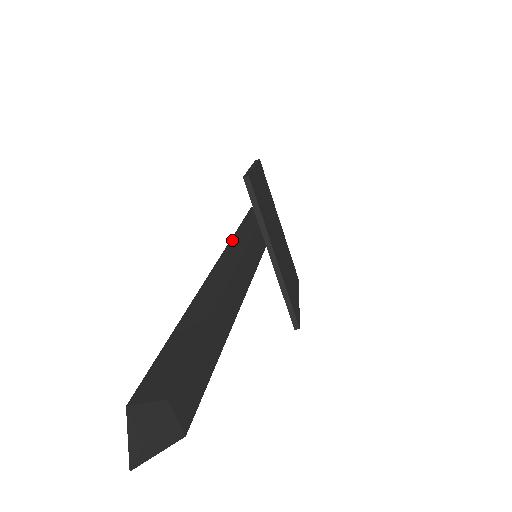
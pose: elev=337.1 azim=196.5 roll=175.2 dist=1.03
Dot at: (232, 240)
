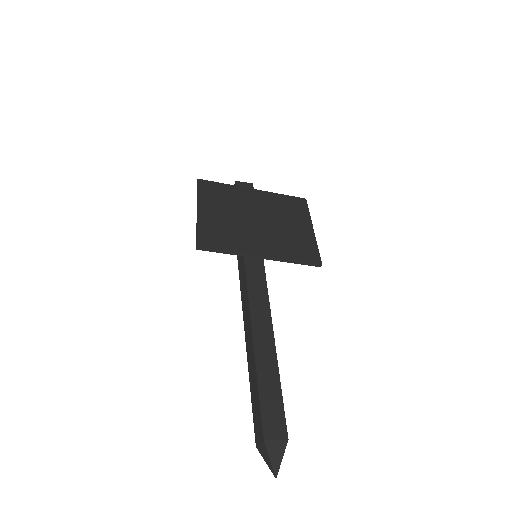
Dot at: occluded
